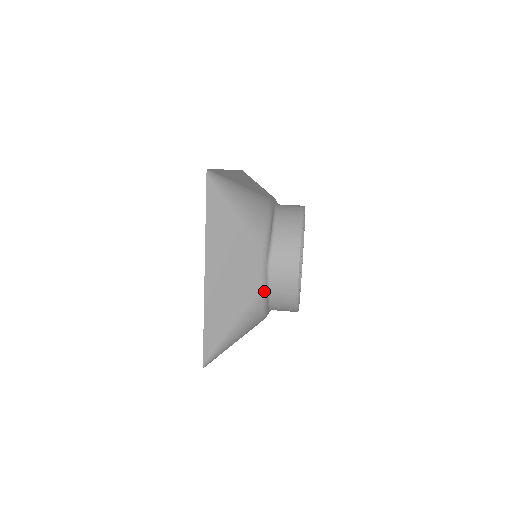
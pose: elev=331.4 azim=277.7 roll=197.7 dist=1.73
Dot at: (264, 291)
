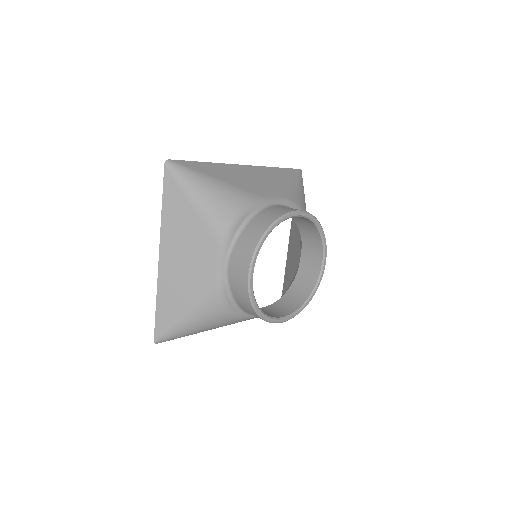
Dot at: (220, 288)
